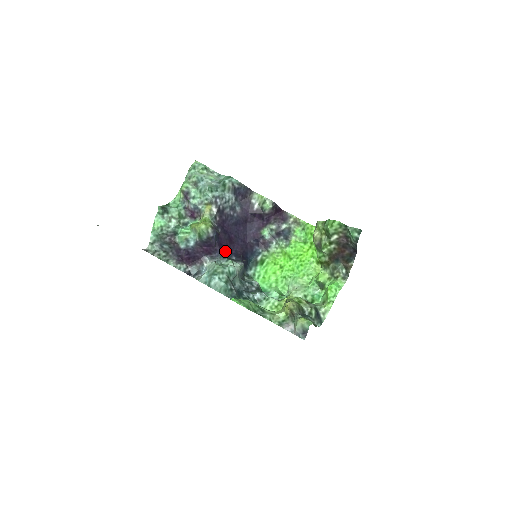
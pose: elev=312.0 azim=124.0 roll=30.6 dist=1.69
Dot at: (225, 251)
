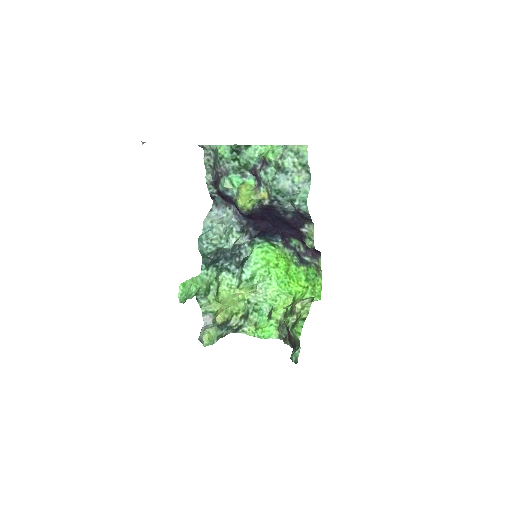
Dot at: (250, 219)
